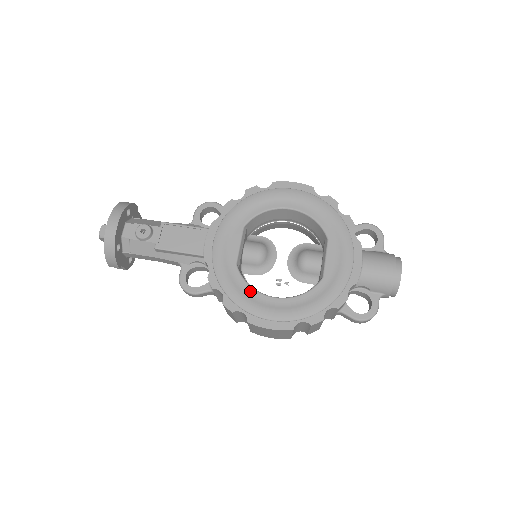
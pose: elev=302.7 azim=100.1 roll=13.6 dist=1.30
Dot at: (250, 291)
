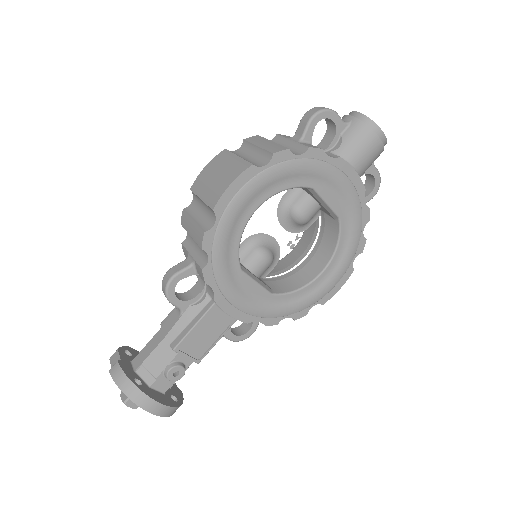
Dot at: (303, 292)
